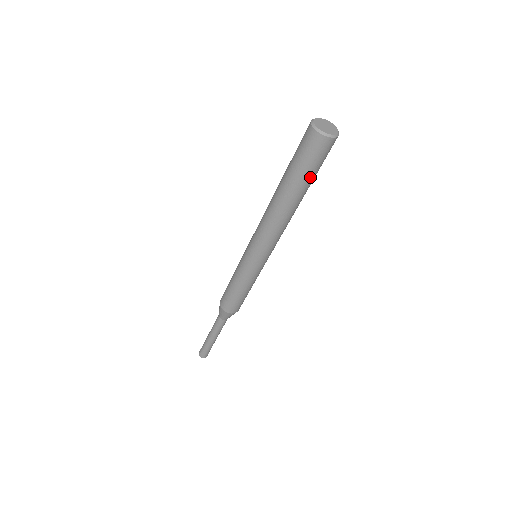
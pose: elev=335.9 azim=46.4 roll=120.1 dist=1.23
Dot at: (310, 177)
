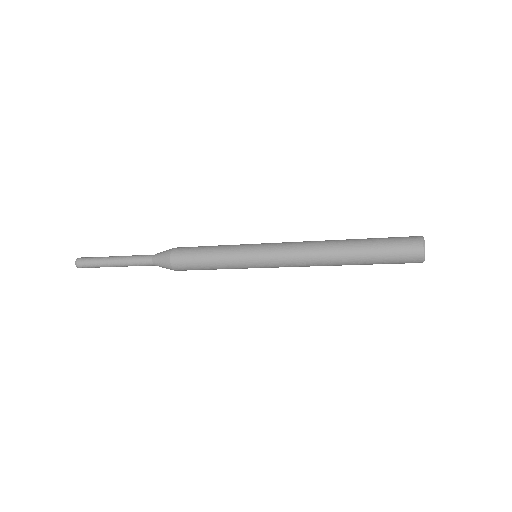
Dot at: occluded
